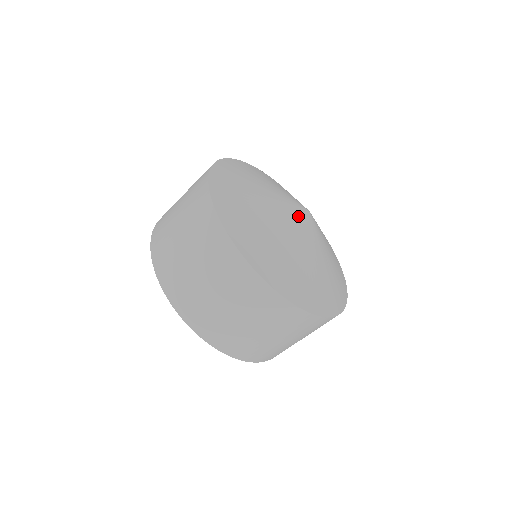
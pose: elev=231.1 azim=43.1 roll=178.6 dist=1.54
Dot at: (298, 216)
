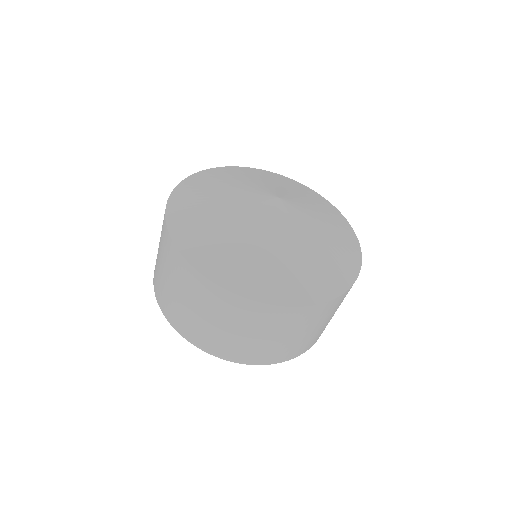
Dot at: (265, 209)
